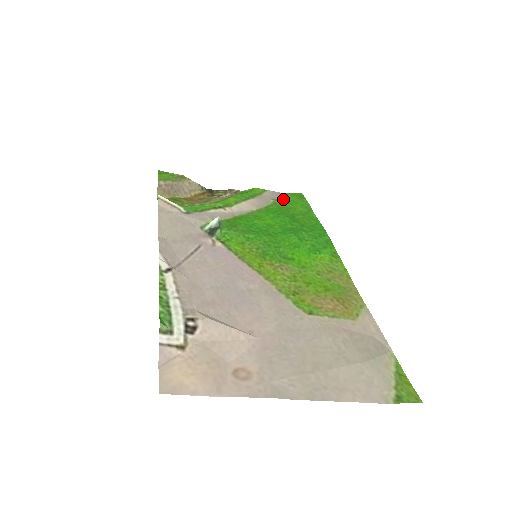
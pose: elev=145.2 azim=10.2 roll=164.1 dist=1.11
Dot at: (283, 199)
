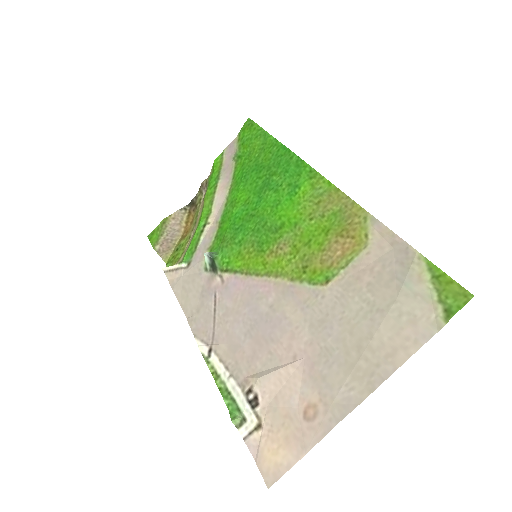
Dot at: (240, 147)
